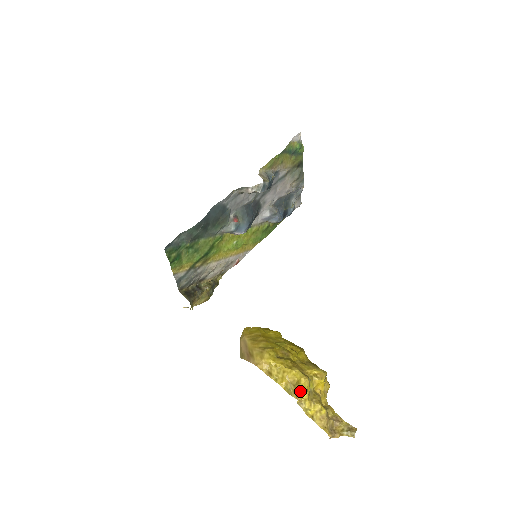
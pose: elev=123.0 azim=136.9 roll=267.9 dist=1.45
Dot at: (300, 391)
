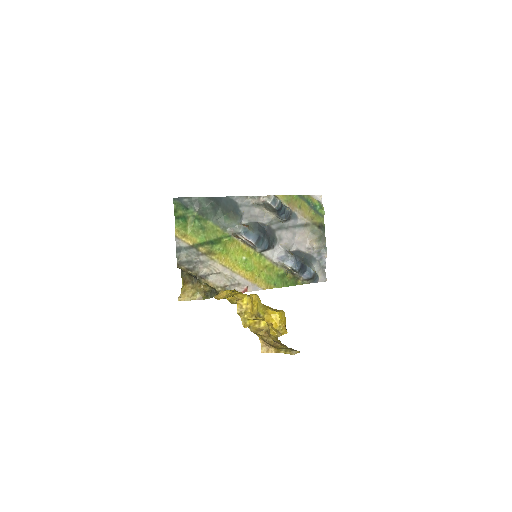
Dot at: (243, 297)
